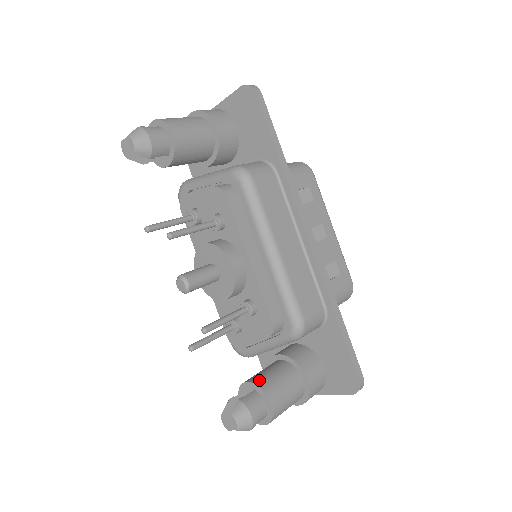
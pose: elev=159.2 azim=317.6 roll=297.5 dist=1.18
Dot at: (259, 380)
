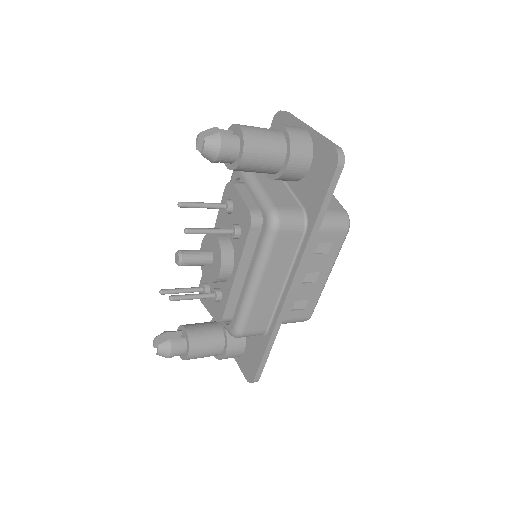
Dot at: (193, 335)
